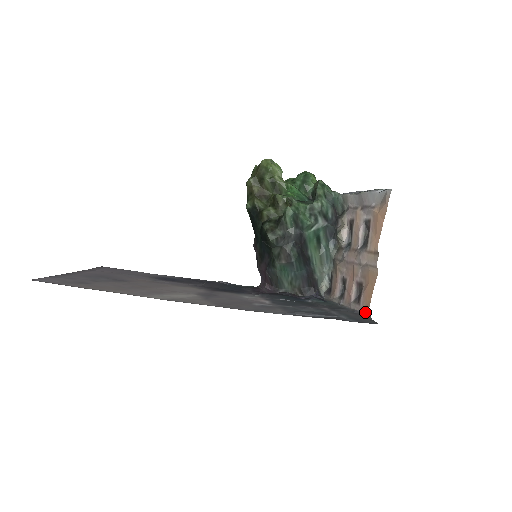
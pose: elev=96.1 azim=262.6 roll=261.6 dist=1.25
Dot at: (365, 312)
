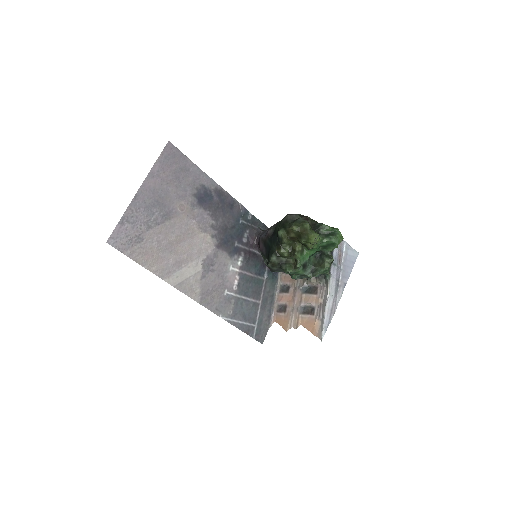
Dot at: (273, 320)
